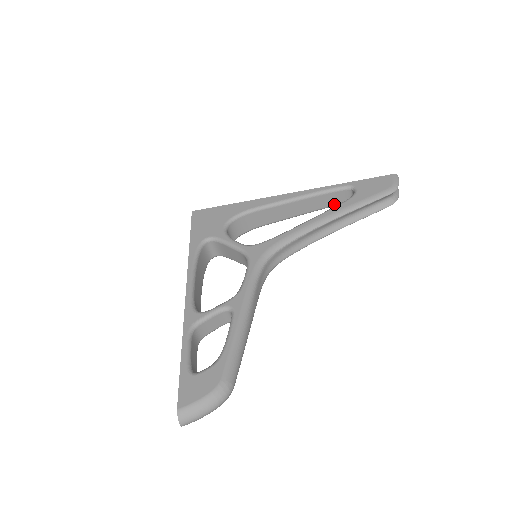
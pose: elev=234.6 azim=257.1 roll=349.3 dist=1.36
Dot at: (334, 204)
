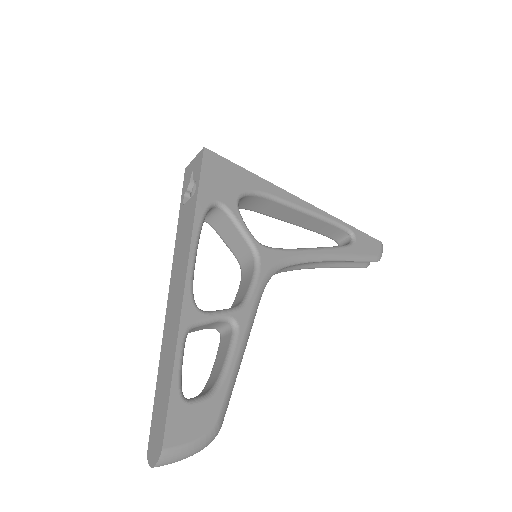
Dot at: (324, 234)
